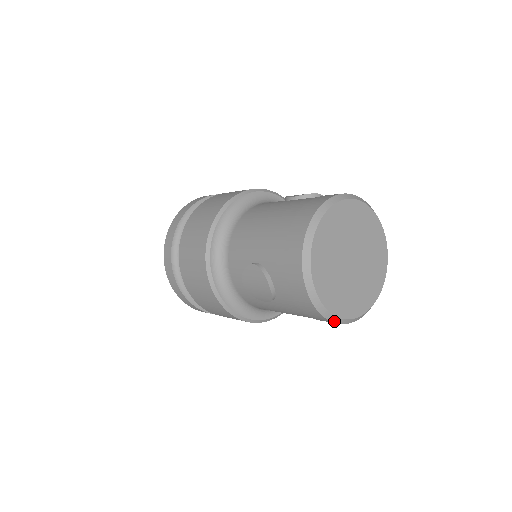
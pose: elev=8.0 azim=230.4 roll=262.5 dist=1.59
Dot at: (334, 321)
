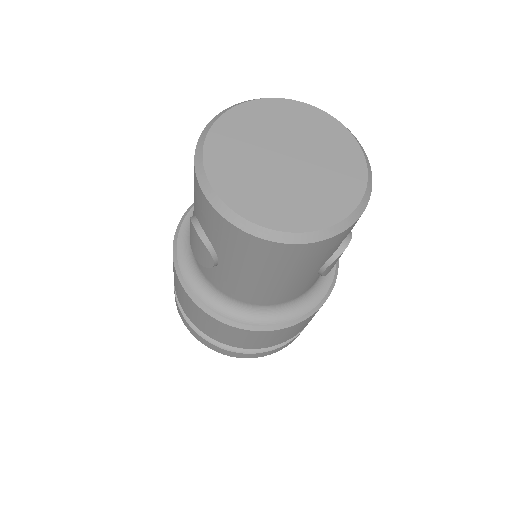
Dot at: (265, 237)
